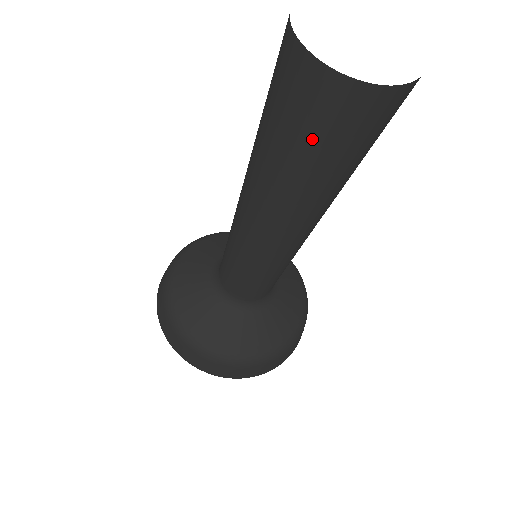
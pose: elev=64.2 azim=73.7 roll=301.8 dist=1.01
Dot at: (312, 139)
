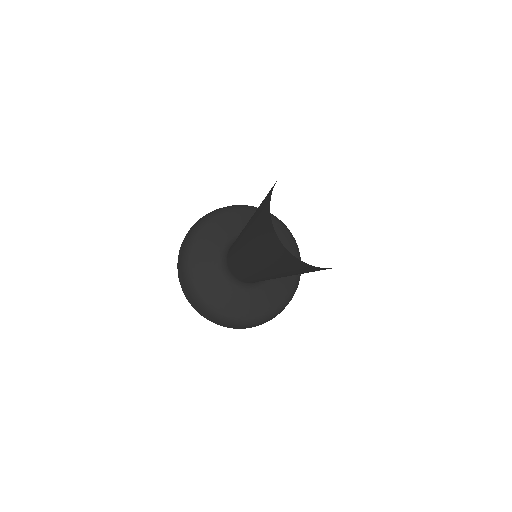
Dot at: (262, 239)
